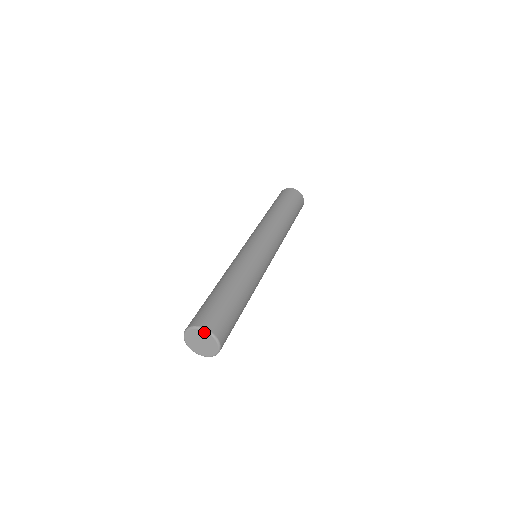
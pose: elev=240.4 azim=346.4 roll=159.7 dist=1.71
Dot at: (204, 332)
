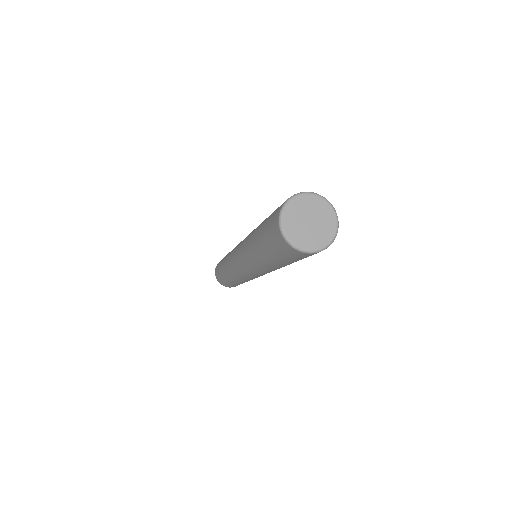
Dot at: (301, 197)
